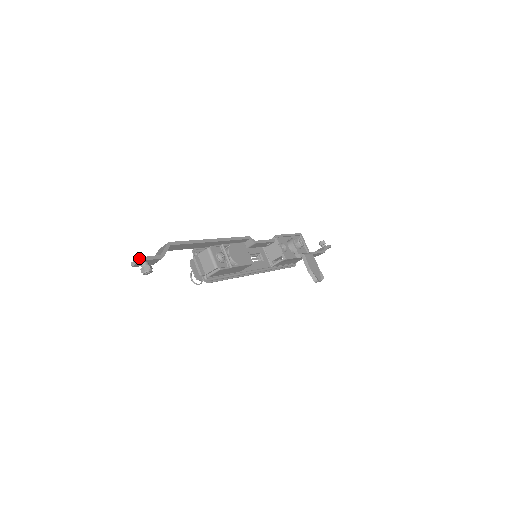
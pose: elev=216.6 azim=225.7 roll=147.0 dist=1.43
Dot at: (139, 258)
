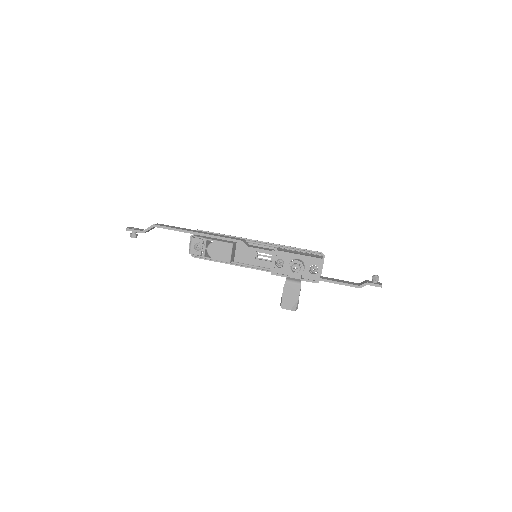
Dot at: (126, 228)
